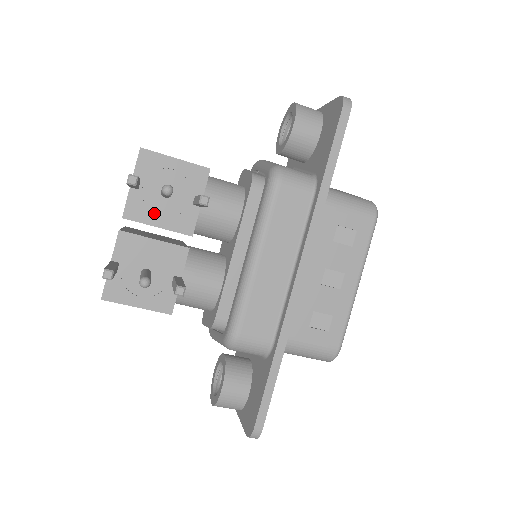
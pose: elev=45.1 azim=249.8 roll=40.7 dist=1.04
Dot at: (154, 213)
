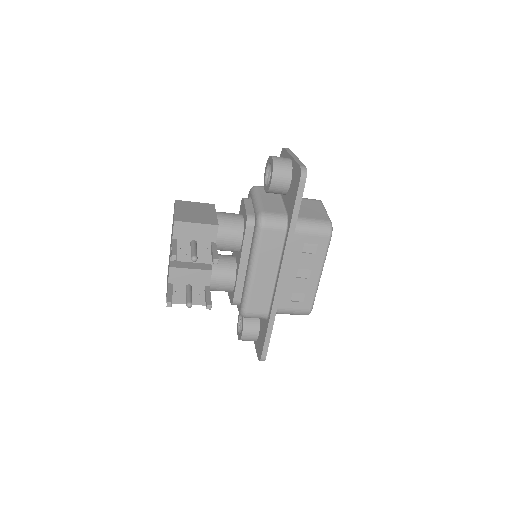
Dot at: (188, 255)
